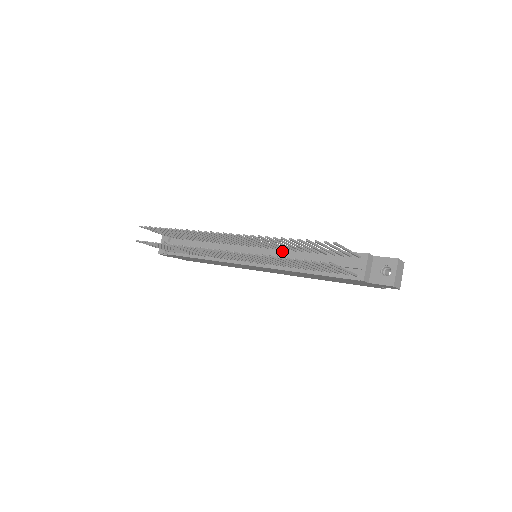
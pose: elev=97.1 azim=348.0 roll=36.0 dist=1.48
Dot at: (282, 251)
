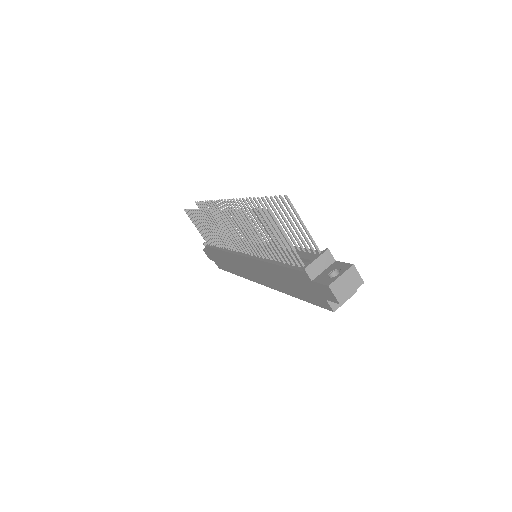
Dot at: (272, 247)
